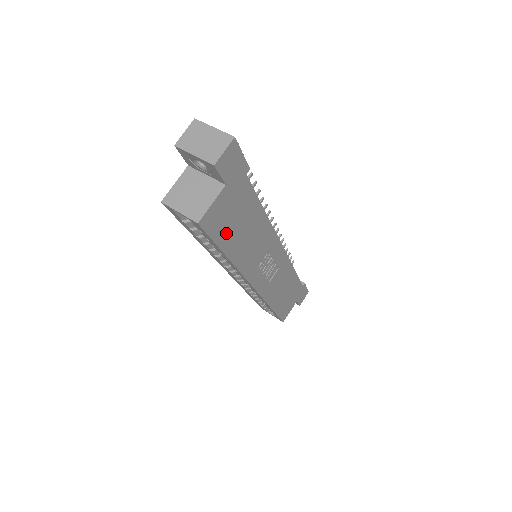
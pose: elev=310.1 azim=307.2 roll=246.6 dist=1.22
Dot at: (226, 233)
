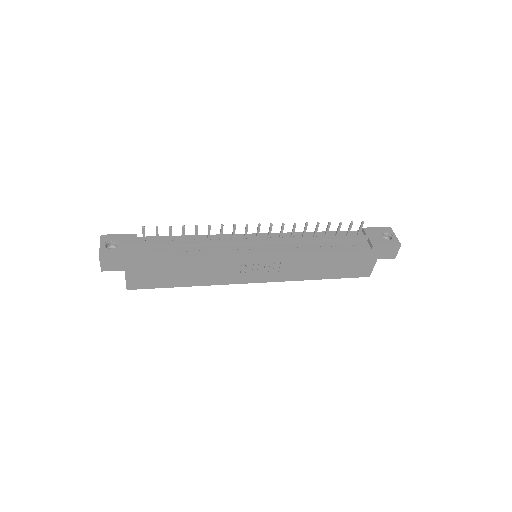
Dot at: (162, 281)
